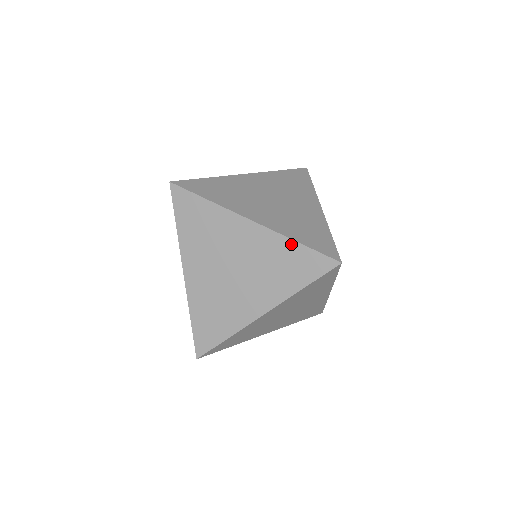
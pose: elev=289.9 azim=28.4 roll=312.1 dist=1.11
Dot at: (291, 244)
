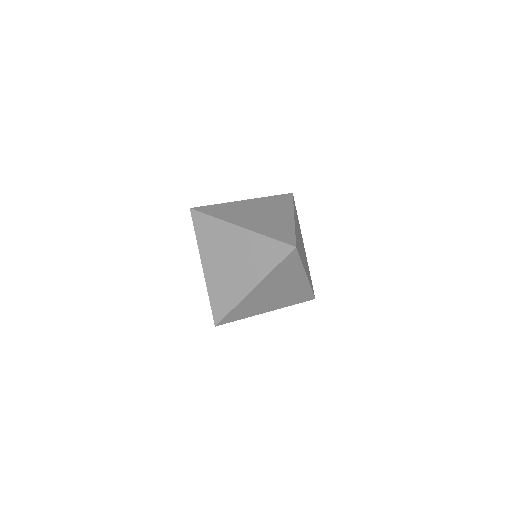
Dot at: (264, 239)
